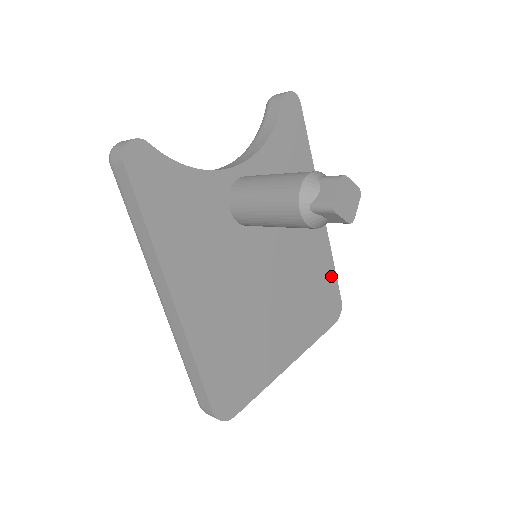
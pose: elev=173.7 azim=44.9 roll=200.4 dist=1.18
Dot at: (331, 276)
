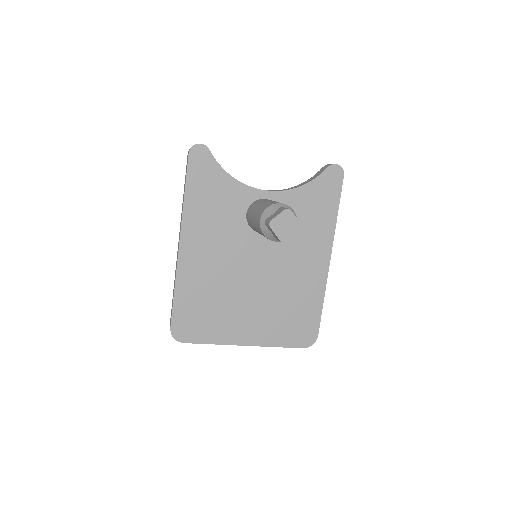
Dot at: (316, 311)
